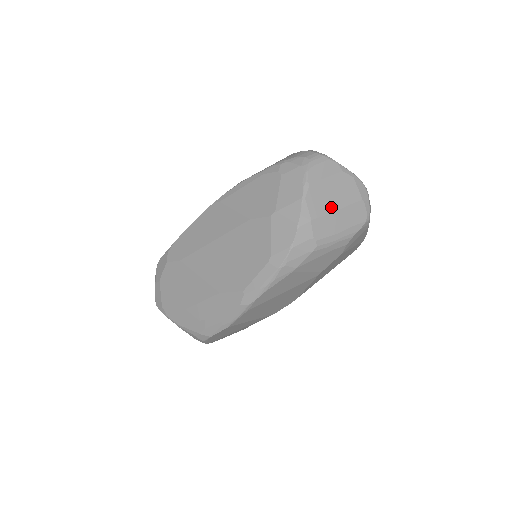
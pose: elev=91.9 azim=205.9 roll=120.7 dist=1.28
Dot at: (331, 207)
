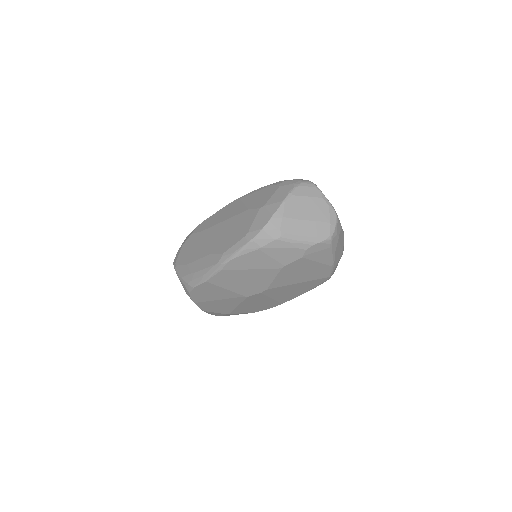
Dot at: (302, 216)
